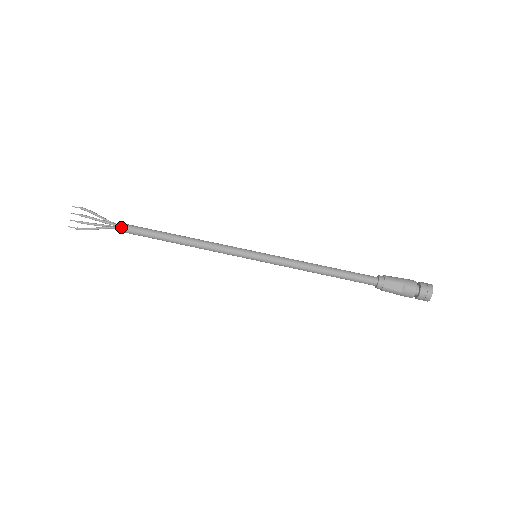
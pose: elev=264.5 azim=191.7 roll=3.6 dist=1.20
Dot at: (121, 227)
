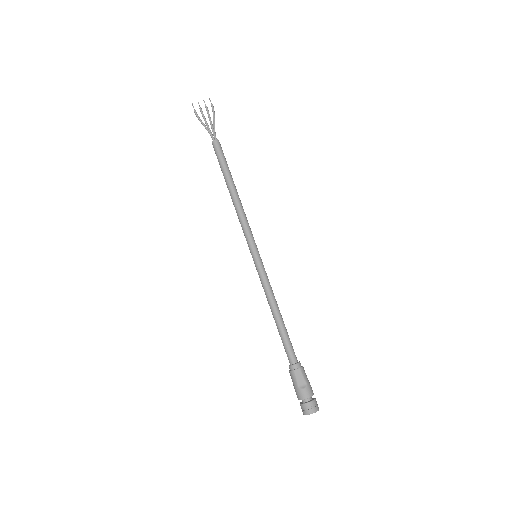
Dot at: (216, 142)
